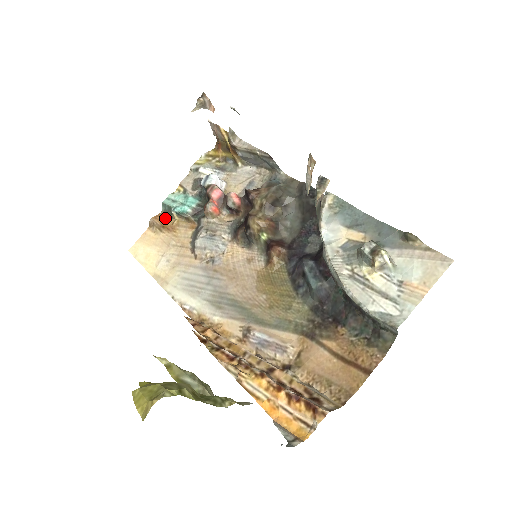
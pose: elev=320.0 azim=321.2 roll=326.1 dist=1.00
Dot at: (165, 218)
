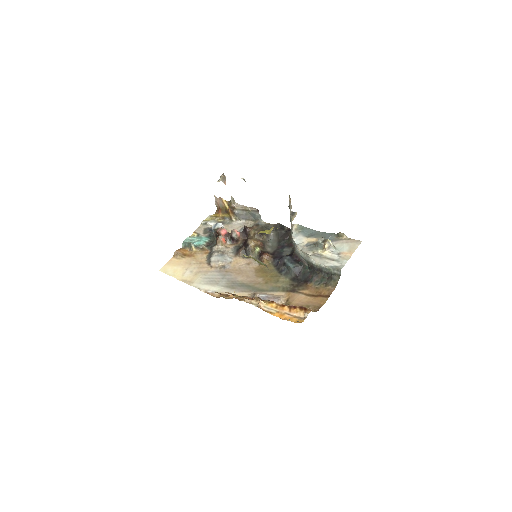
Dot at: (185, 250)
